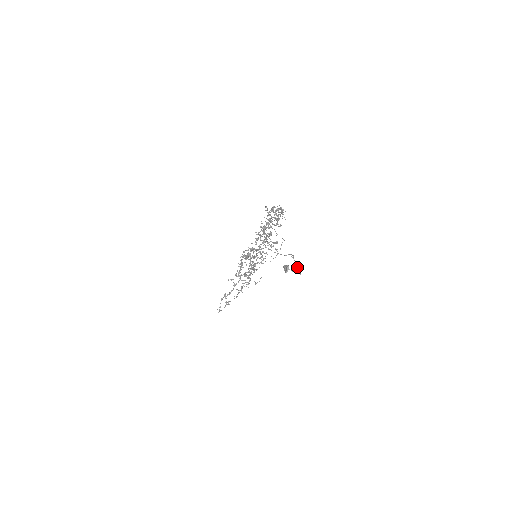
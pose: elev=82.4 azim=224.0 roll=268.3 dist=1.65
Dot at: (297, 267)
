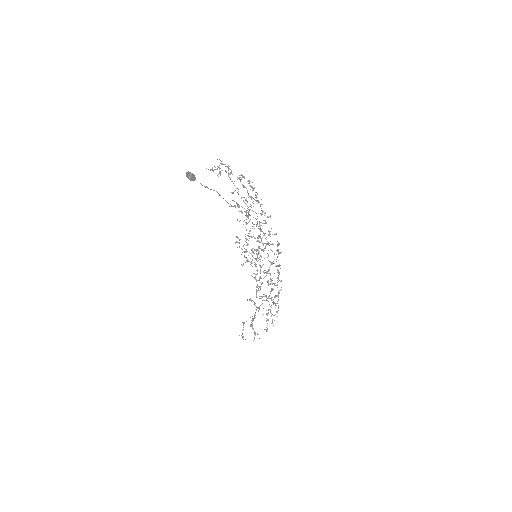
Dot at: (235, 206)
